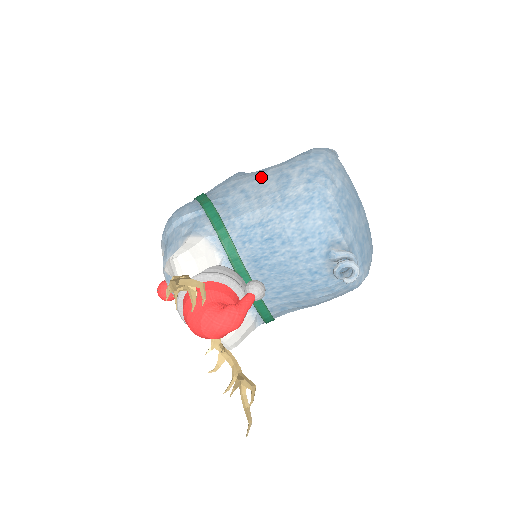
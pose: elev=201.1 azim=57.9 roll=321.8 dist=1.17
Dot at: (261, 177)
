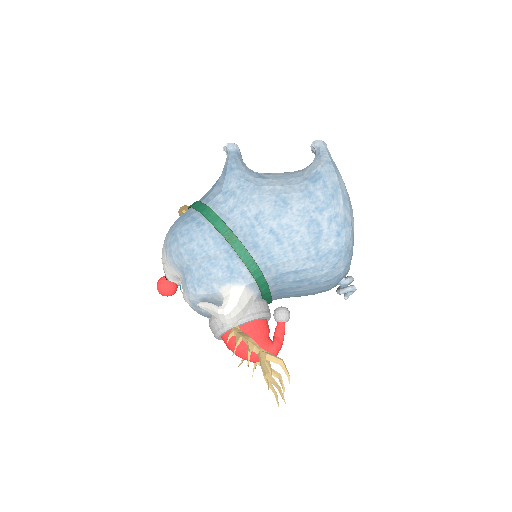
Dot at: (287, 215)
